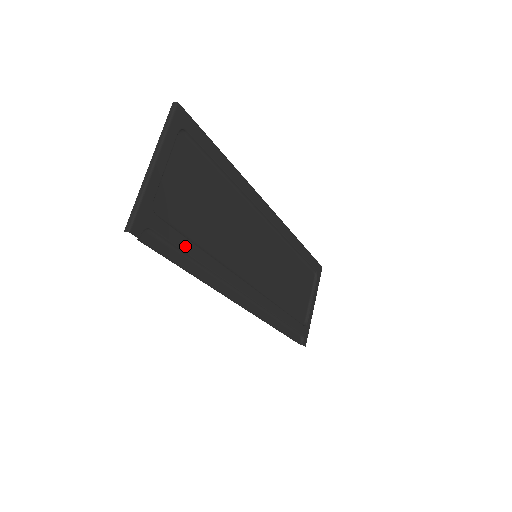
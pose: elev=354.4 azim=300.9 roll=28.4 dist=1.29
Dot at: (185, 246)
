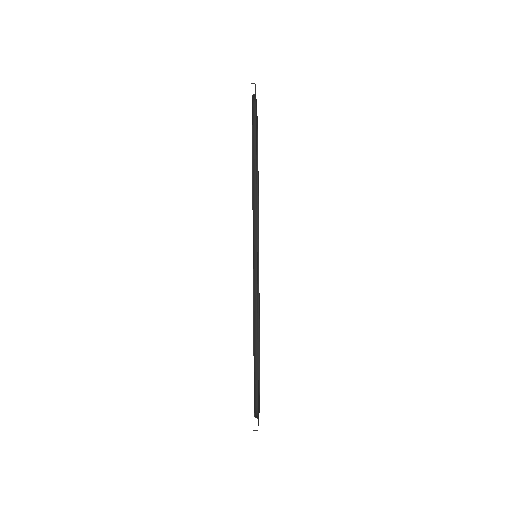
Dot at: (256, 146)
